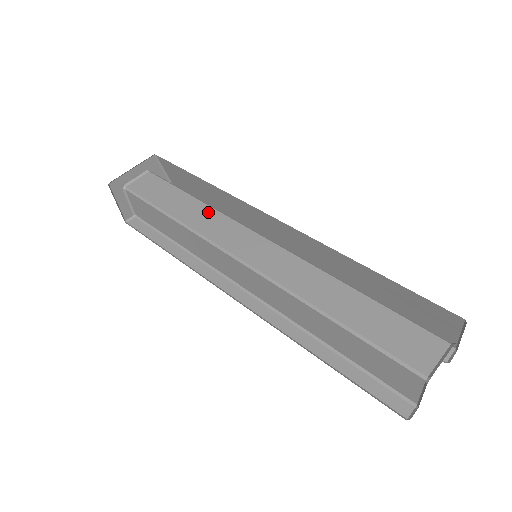
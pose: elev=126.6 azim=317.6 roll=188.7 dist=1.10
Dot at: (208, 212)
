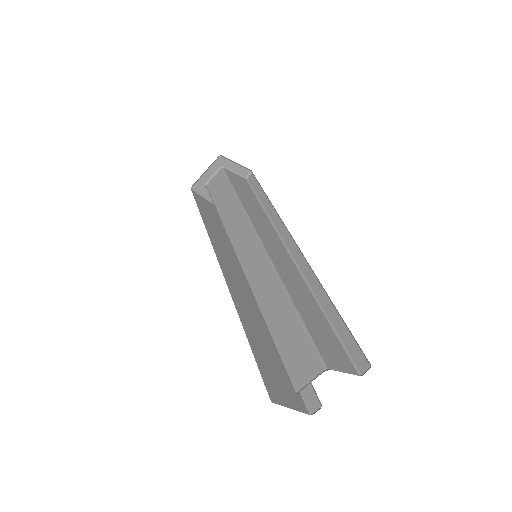
Dot at: (238, 213)
